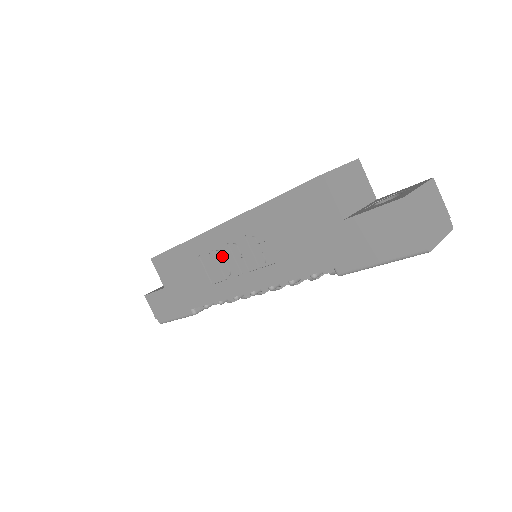
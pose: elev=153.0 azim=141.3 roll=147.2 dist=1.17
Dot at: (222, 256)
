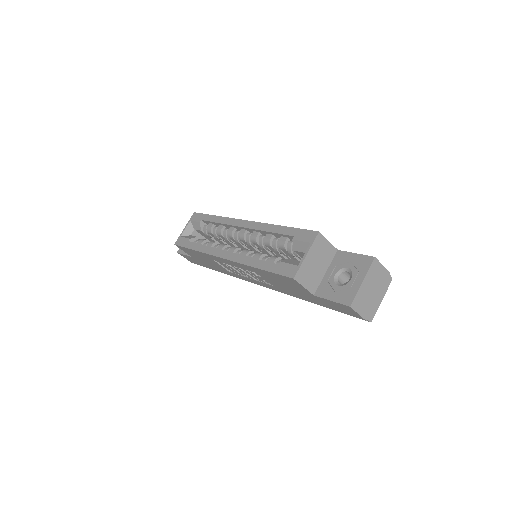
Dot at: (232, 267)
